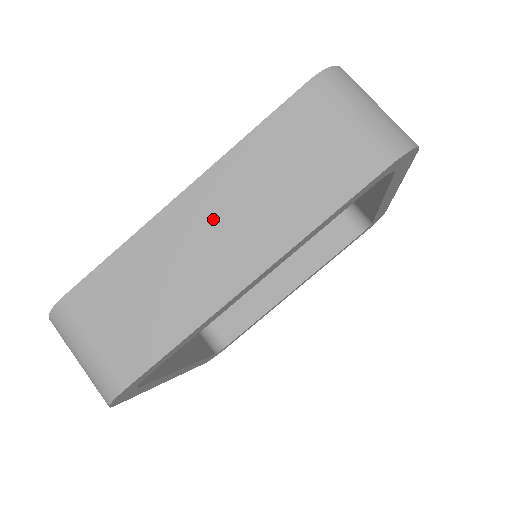
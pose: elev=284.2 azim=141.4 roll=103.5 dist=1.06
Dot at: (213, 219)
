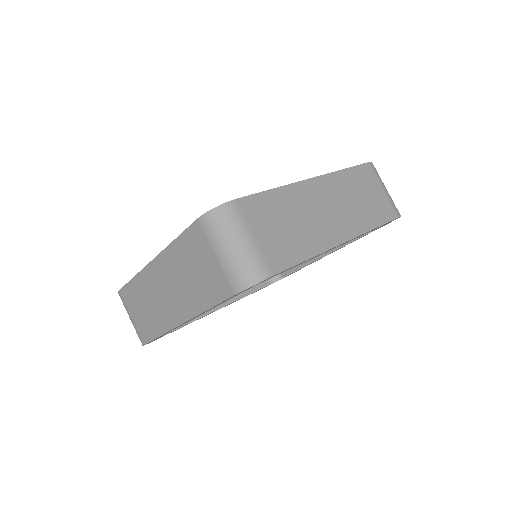
Dot at: (327, 200)
